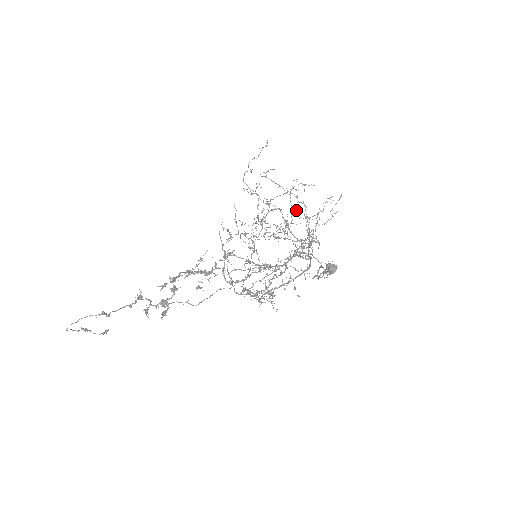
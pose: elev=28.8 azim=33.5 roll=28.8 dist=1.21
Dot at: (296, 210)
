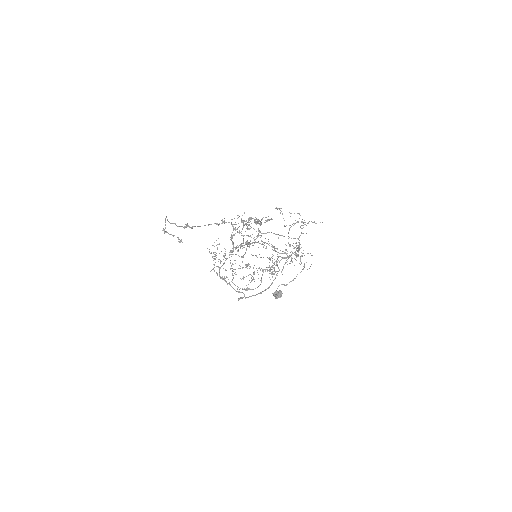
Dot at: occluded
